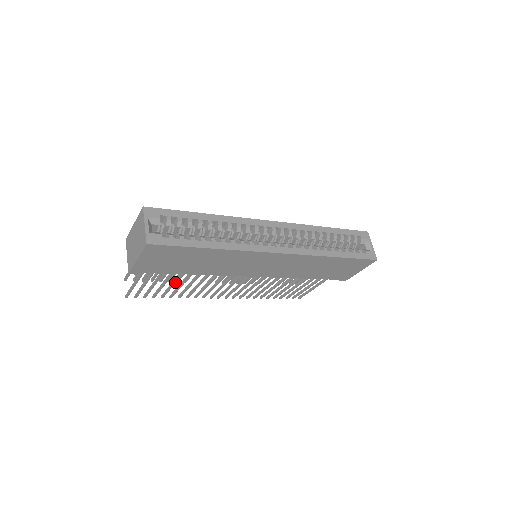
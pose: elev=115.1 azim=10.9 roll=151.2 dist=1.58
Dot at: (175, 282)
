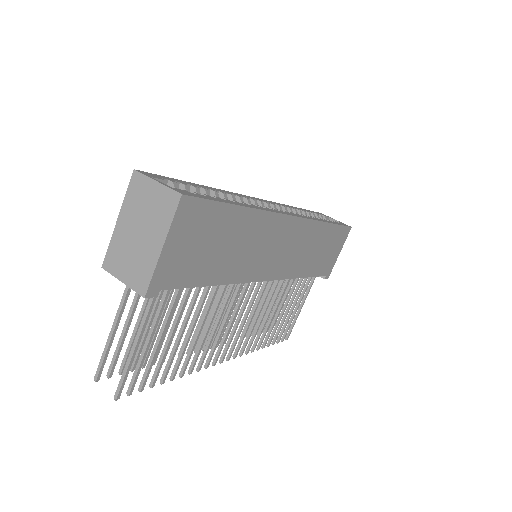
Dot at: (184, 328)
